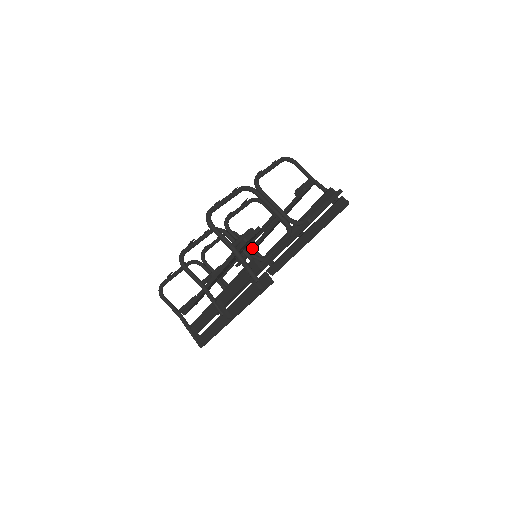
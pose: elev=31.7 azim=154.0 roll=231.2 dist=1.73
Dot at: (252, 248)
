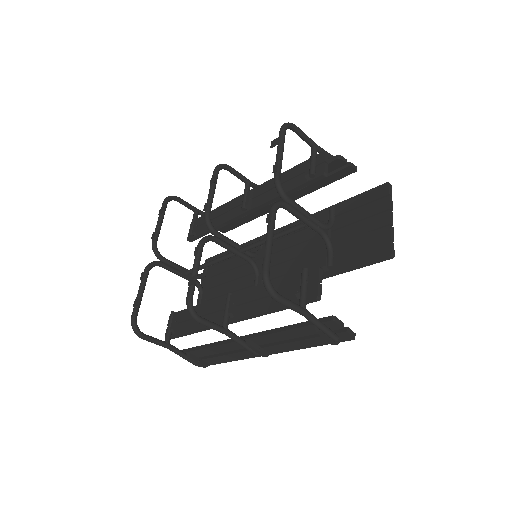
Dot at: (220, 226)
